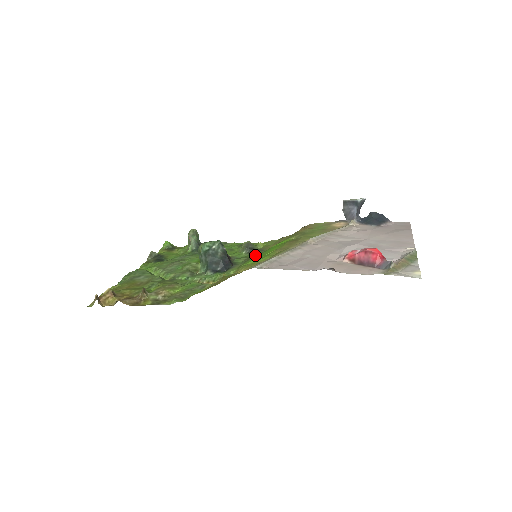
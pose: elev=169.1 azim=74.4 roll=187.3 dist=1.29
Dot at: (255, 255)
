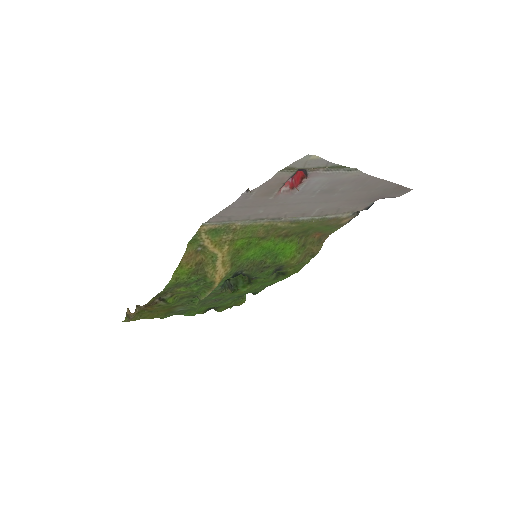
Dot at: (269, 267)
